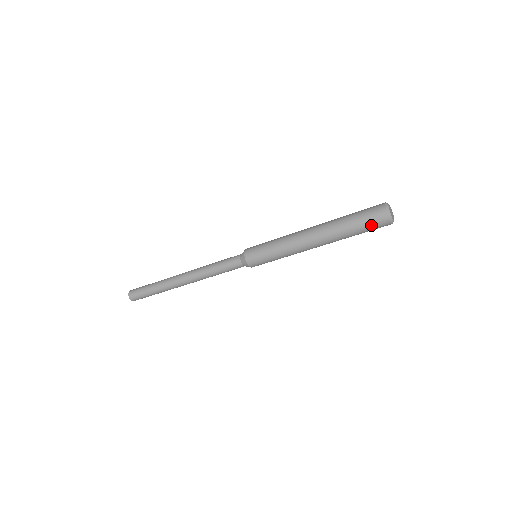
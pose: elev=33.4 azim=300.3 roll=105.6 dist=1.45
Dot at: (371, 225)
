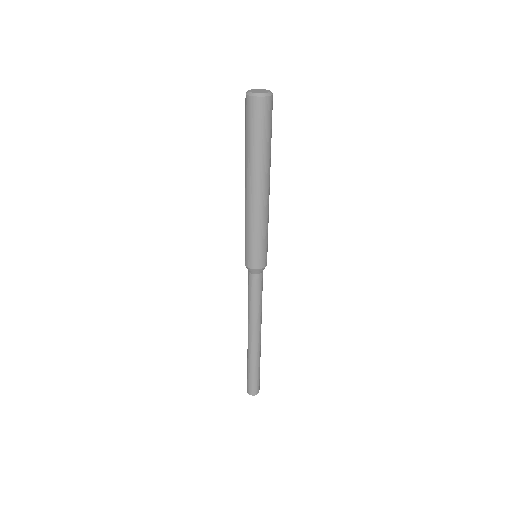
Dot at: (260, 121)
